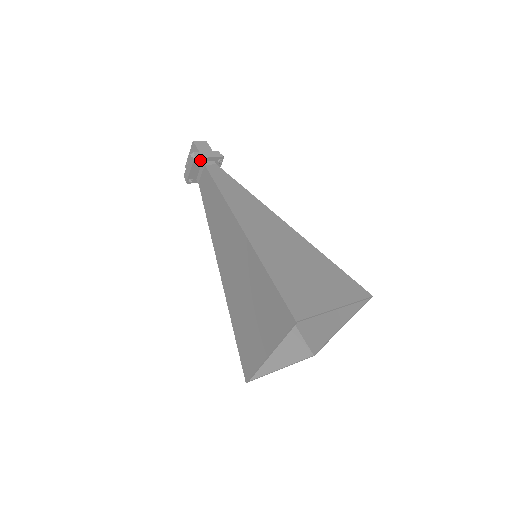
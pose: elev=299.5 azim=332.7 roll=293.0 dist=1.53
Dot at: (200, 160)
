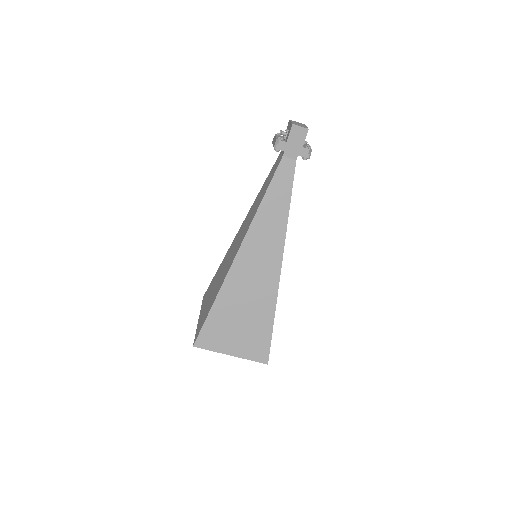
Dot at: (282, 149)
